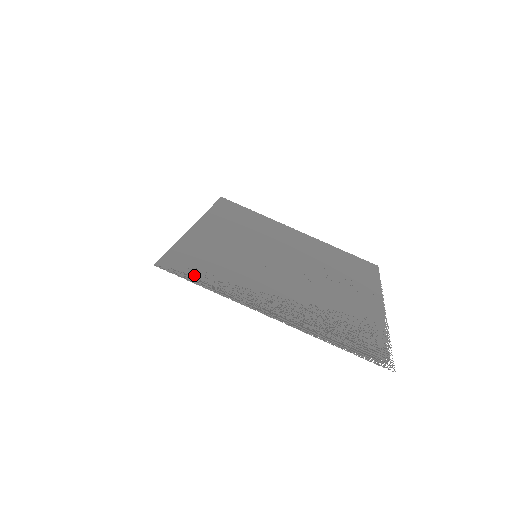
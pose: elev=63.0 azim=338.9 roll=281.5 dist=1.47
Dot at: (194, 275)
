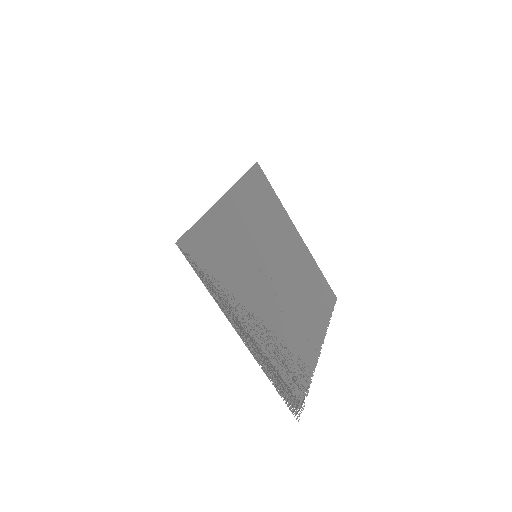
Dot at: (202, 266)
